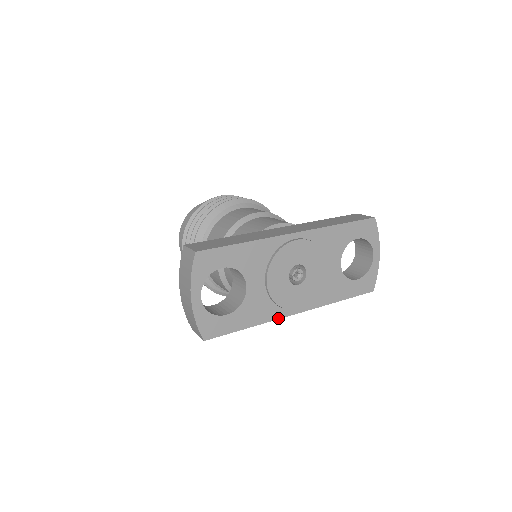
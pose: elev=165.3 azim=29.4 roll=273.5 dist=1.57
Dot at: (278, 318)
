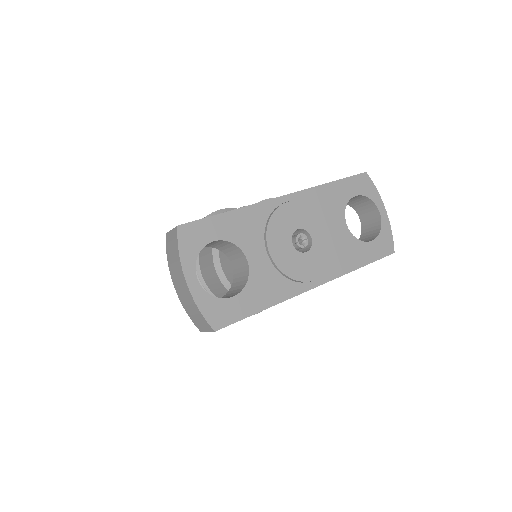
Dot at: (295, 295)
